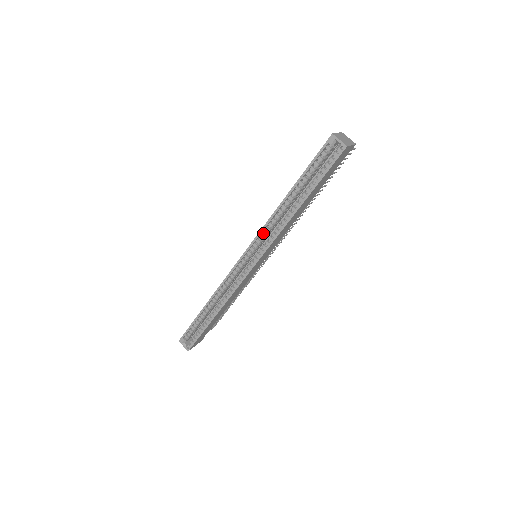
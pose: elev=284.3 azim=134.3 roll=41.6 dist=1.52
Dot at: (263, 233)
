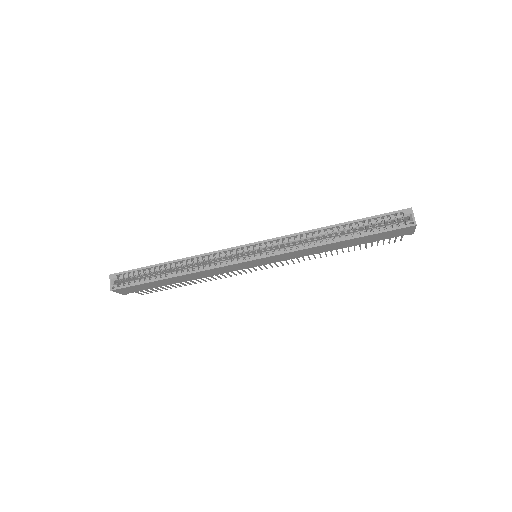
Dot at: (286, 239)
